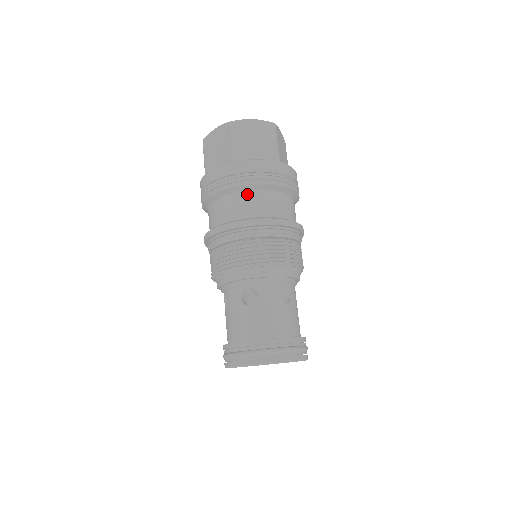
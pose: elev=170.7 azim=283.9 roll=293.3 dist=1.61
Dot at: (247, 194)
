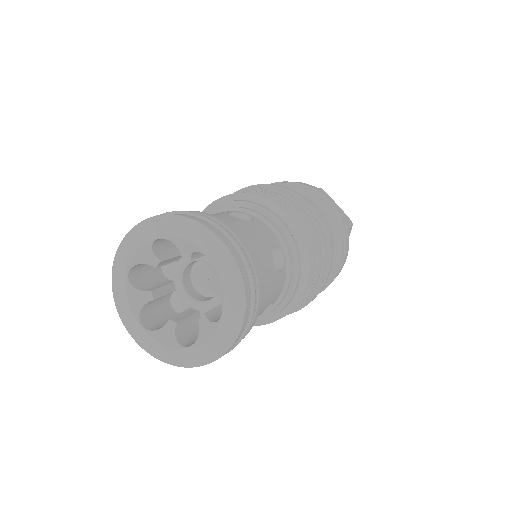
Dot at: occluded
